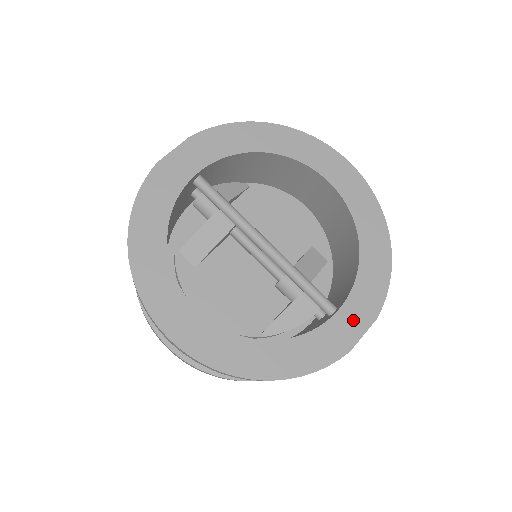
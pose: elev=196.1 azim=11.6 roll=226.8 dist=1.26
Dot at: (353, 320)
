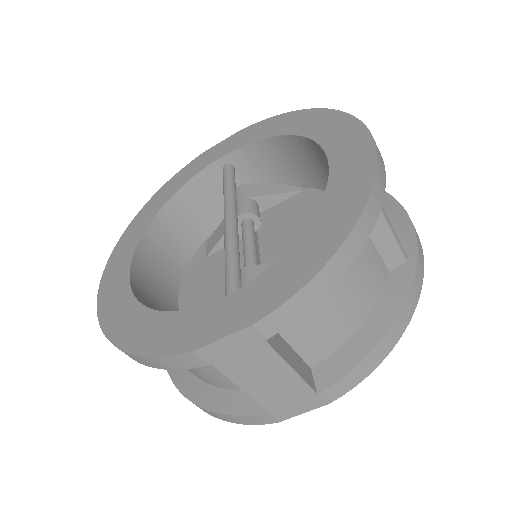
Dot at: (226, 315)
